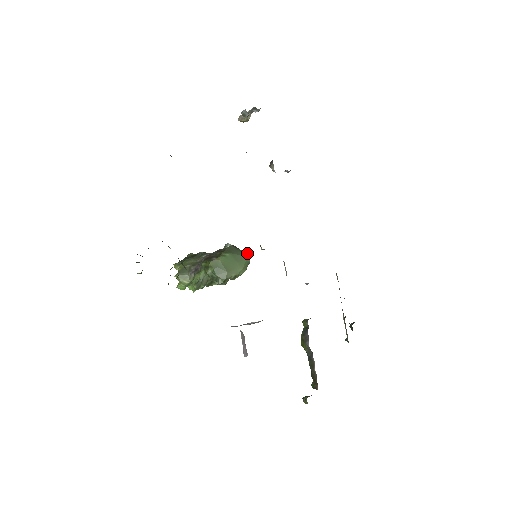
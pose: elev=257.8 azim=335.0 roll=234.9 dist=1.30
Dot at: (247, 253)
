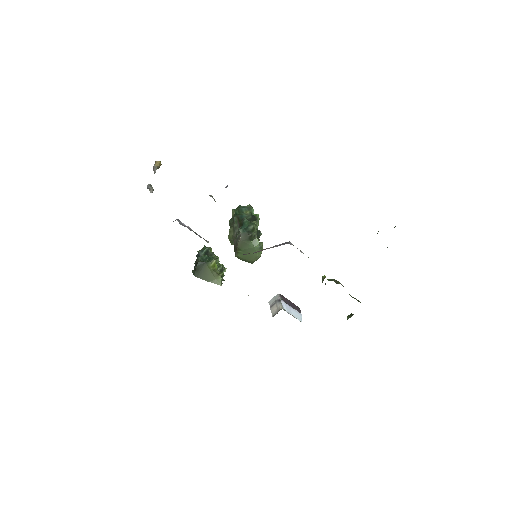
Dot at: (254, 240)
